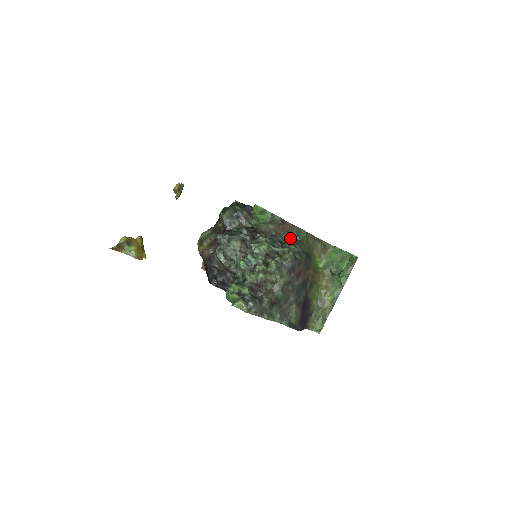
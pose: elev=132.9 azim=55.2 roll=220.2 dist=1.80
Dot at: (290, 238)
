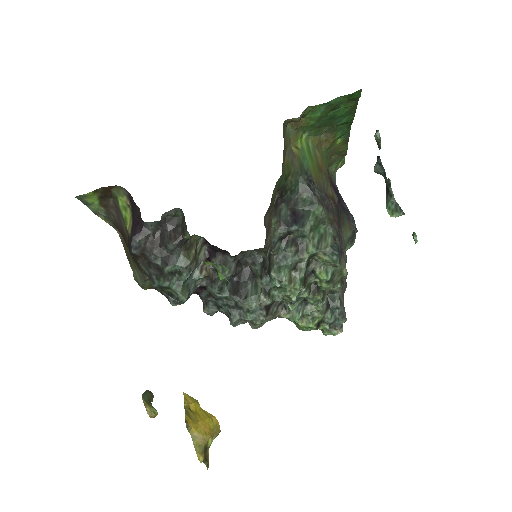
Dot at: (274, 205)
